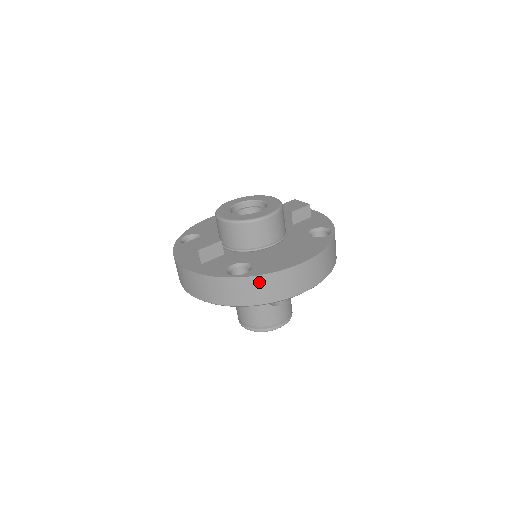
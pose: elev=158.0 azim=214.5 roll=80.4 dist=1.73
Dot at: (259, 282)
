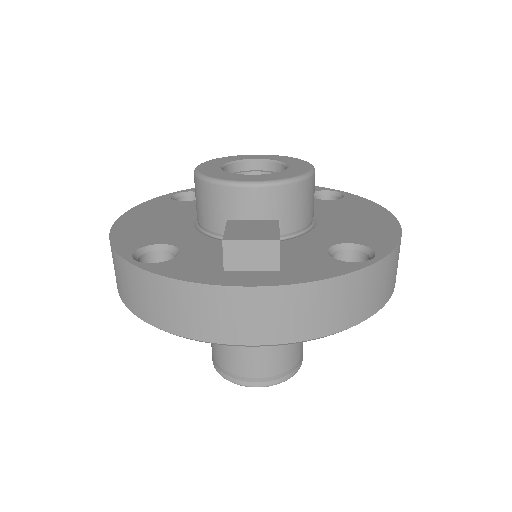
Dot at: (393, 260)
